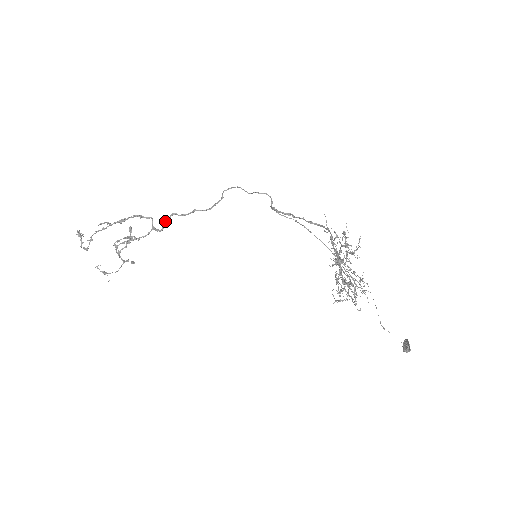
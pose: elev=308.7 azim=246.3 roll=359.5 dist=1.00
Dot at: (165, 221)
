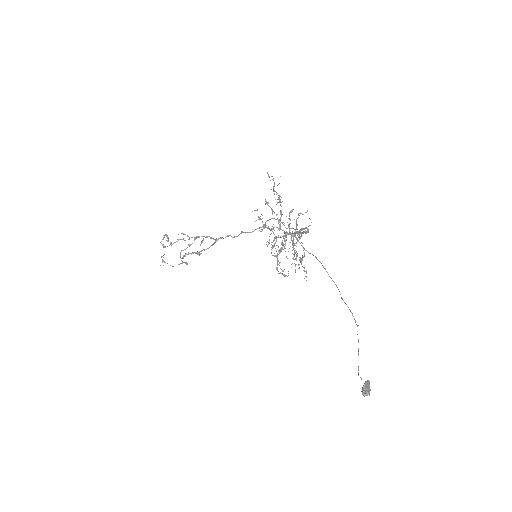
Dot at: (220, 237)
